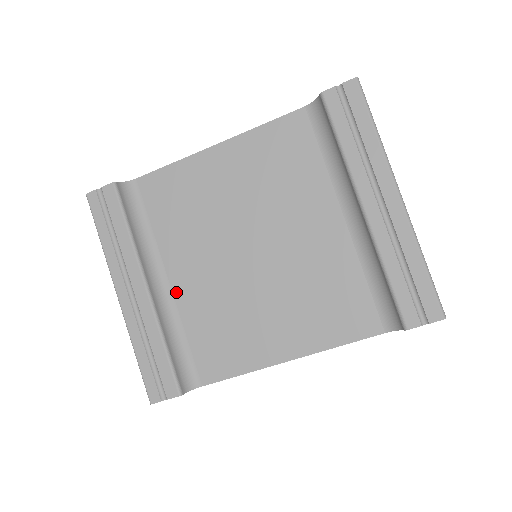
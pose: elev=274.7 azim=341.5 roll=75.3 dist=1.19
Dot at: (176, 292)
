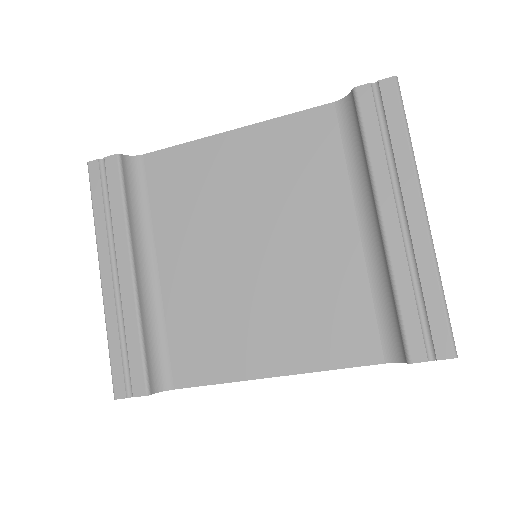
Dot at: (164, 281)
